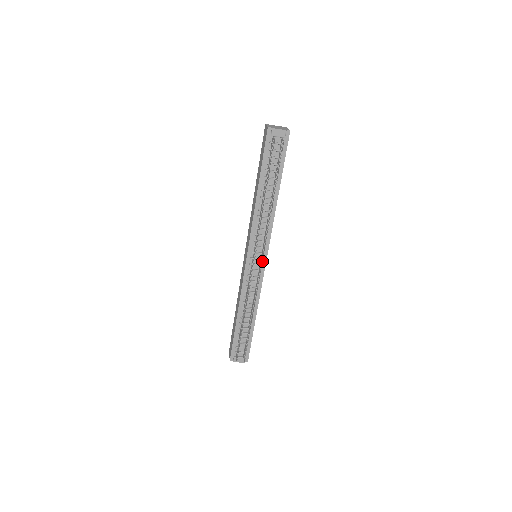
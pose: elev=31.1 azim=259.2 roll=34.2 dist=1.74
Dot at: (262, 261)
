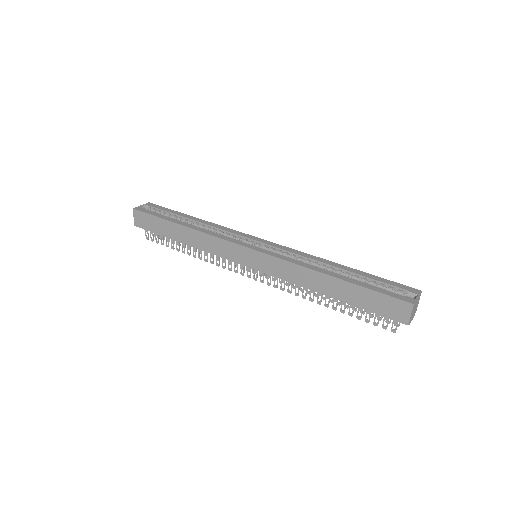
Dot at: (261, 276)
